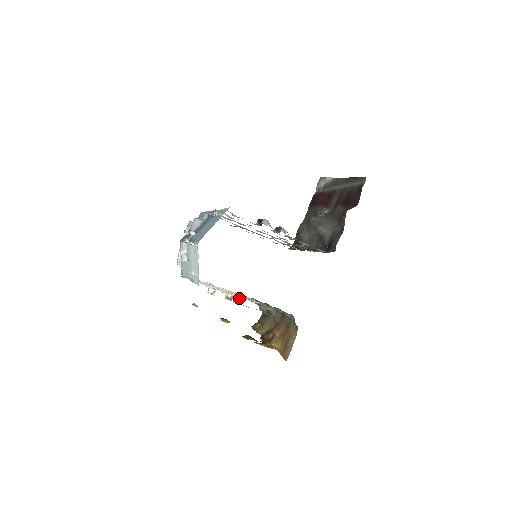
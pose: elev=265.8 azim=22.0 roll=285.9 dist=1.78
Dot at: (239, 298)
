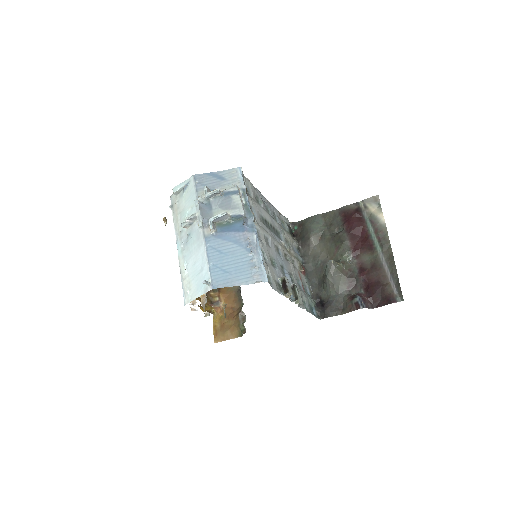
Dot at: occluded
